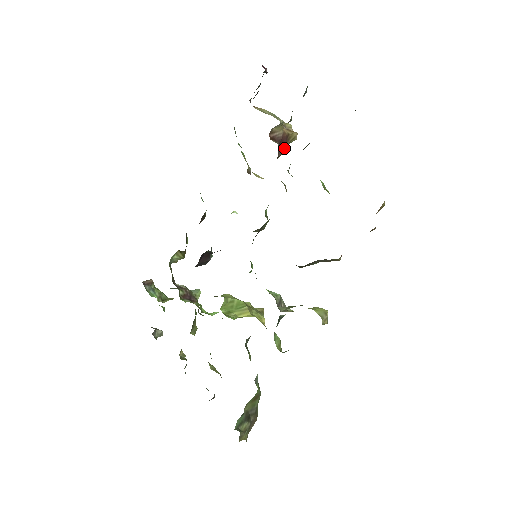
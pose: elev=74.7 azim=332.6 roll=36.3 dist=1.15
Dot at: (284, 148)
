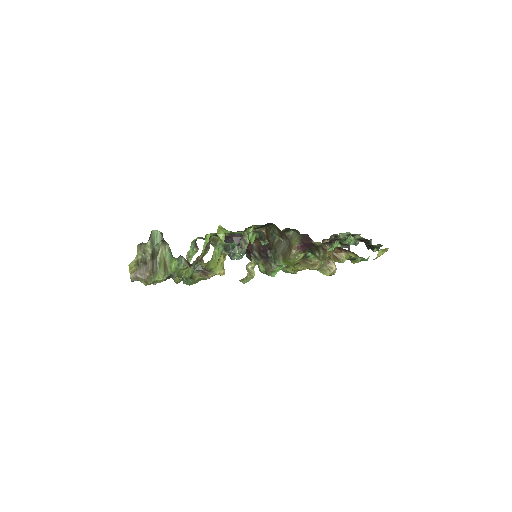
Dot at: (323, 262)
